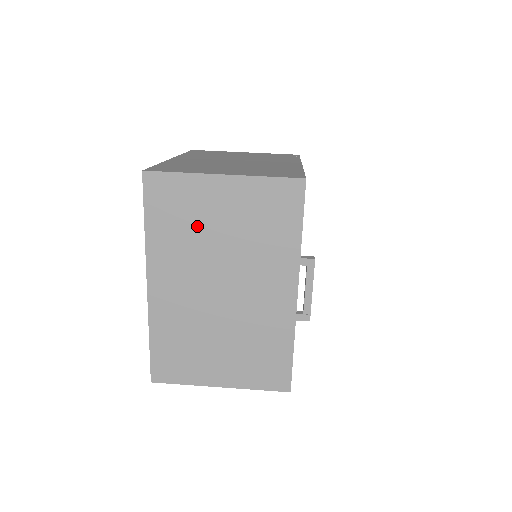
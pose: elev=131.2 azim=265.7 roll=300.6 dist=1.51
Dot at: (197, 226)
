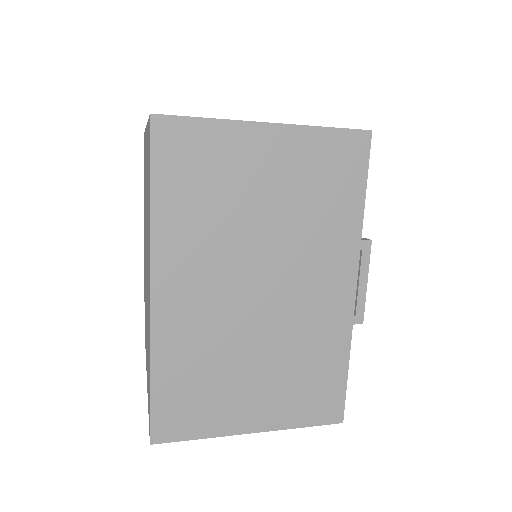
Dot at: (229, 198)
